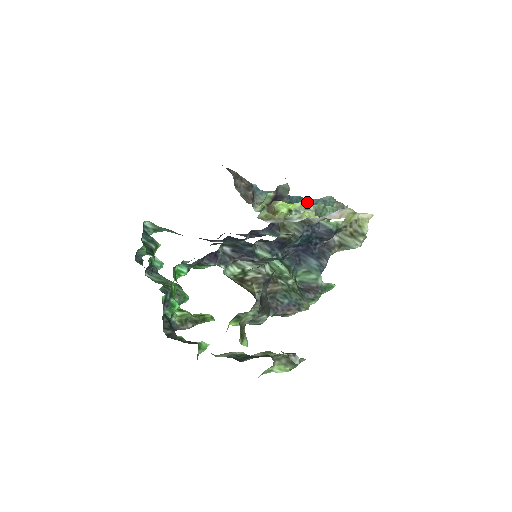
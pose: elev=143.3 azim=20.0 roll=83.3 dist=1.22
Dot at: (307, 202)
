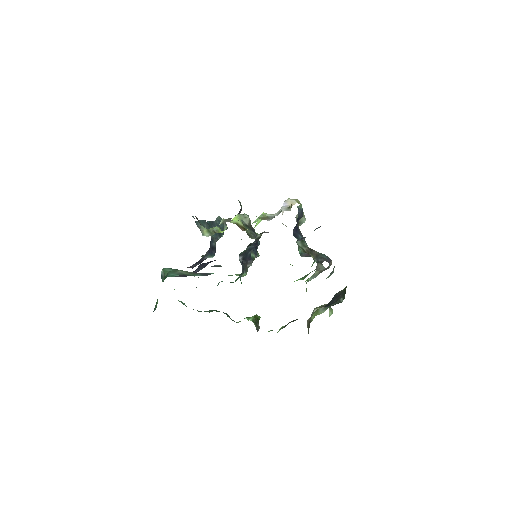
Dot at: (240, 214)
